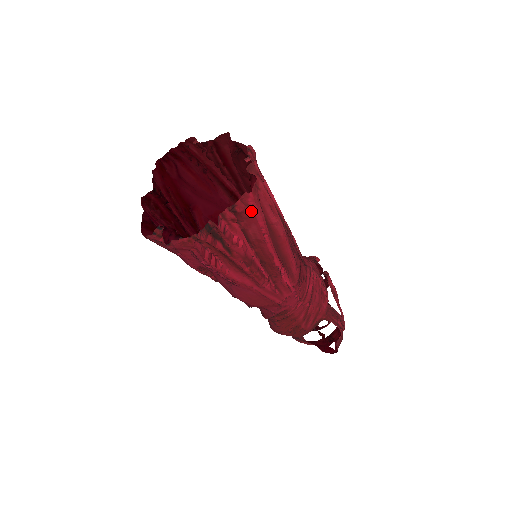
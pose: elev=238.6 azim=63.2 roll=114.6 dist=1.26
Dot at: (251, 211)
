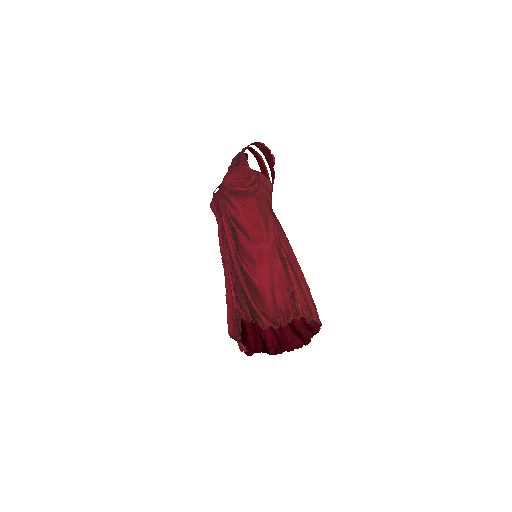
Dot at: (287, 345)
